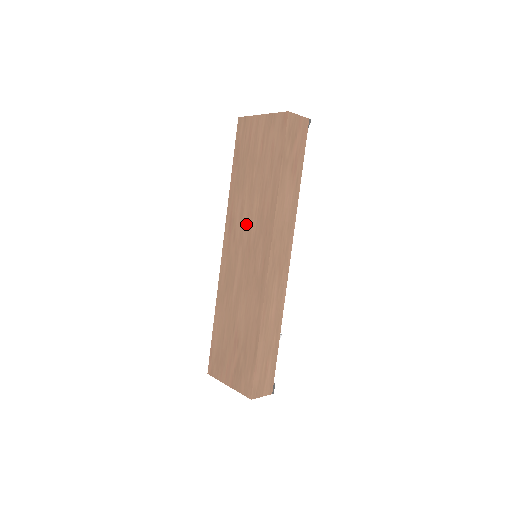
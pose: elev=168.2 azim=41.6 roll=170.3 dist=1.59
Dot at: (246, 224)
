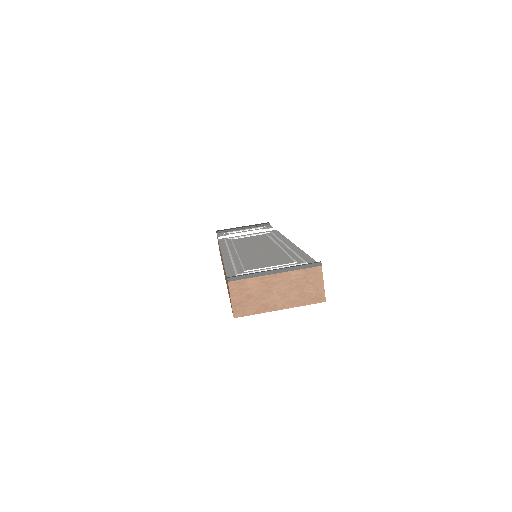
Dot at: occluded
